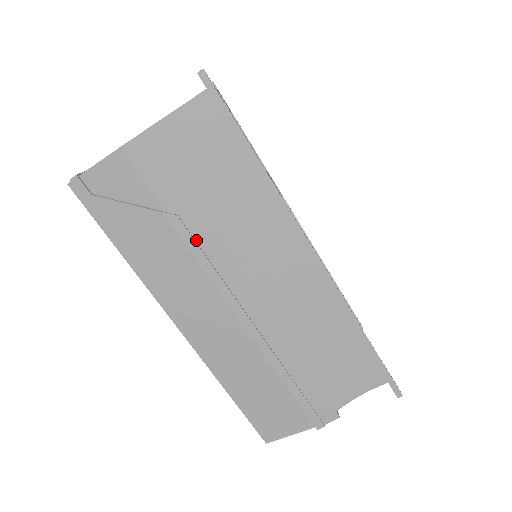
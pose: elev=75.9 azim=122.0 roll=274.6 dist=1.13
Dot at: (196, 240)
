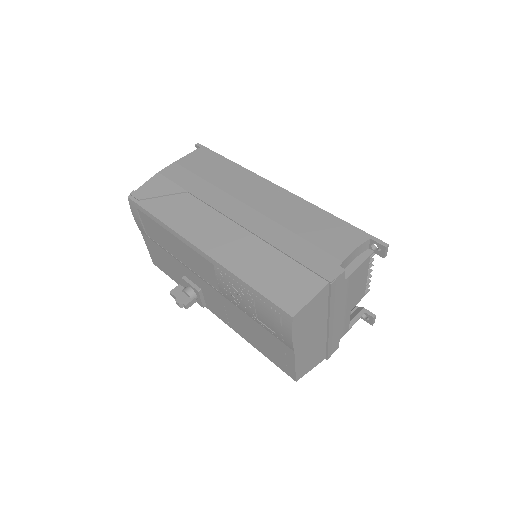
Dot at: (203, 196)
